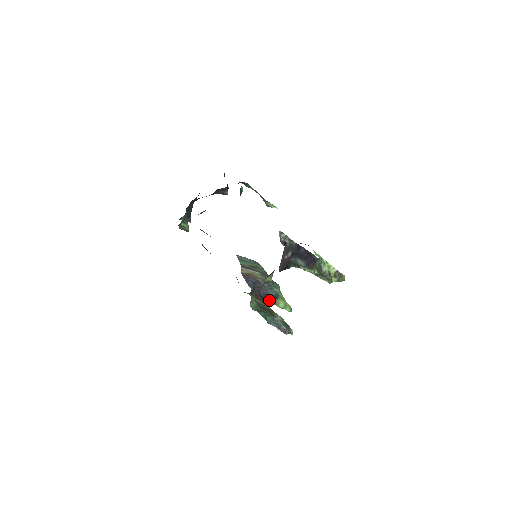
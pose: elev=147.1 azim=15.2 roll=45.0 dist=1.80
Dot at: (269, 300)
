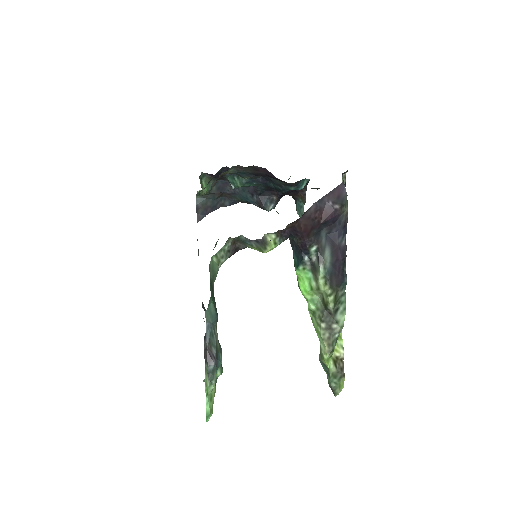
Dot at: occluded
